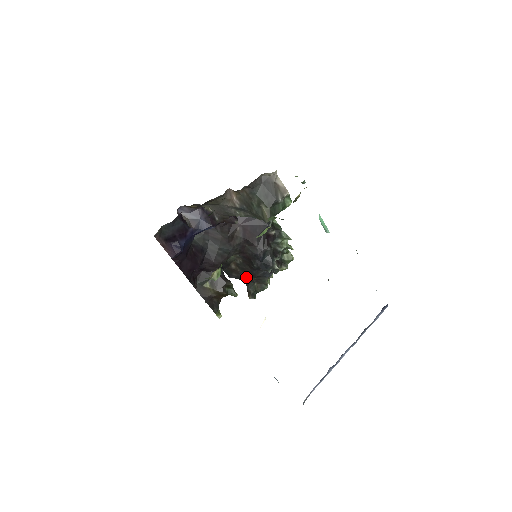
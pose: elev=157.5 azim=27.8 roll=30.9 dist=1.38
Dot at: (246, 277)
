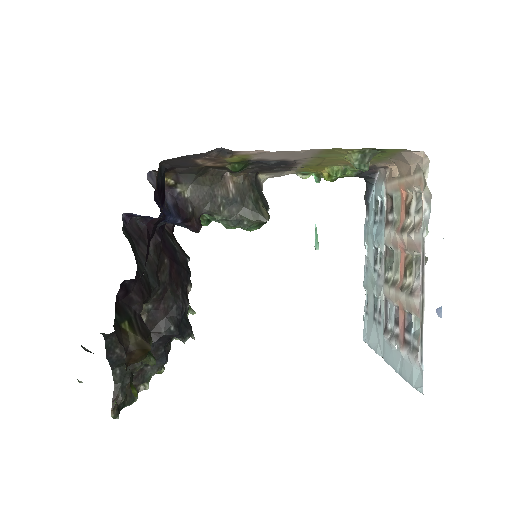
Dot at: occluded
